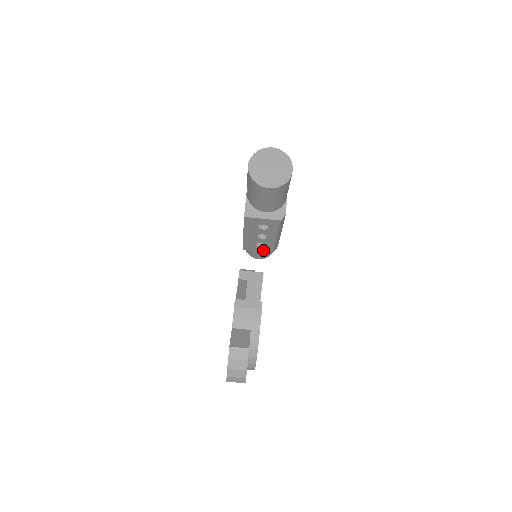
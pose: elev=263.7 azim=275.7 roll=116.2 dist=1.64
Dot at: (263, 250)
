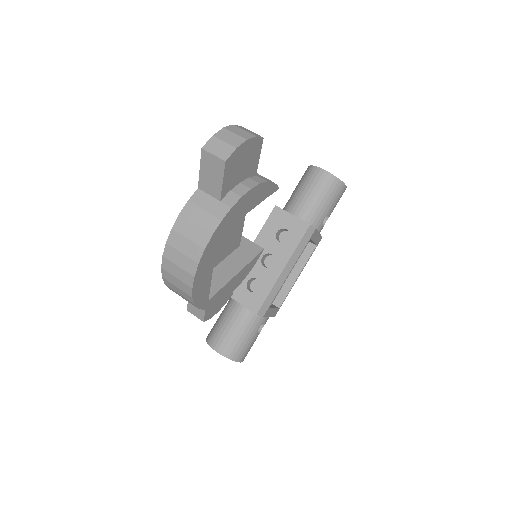
Dot at: (247, 304)
